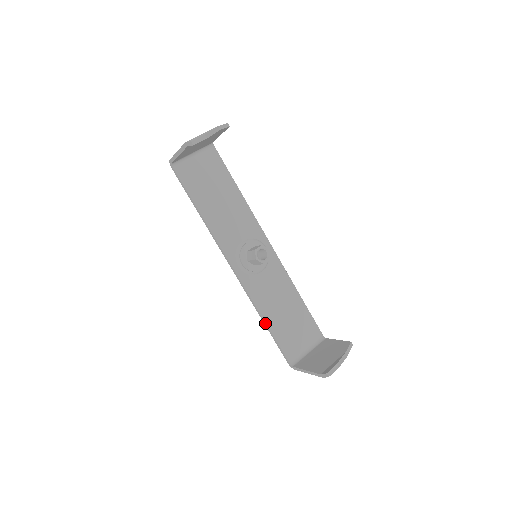
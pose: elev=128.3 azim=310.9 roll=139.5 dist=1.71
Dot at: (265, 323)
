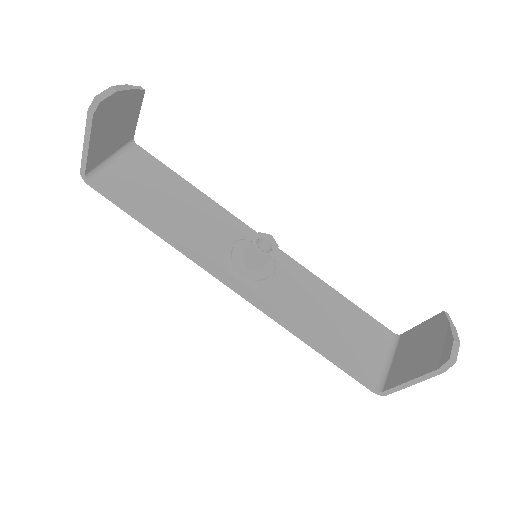
Dot at: (313, 346)
